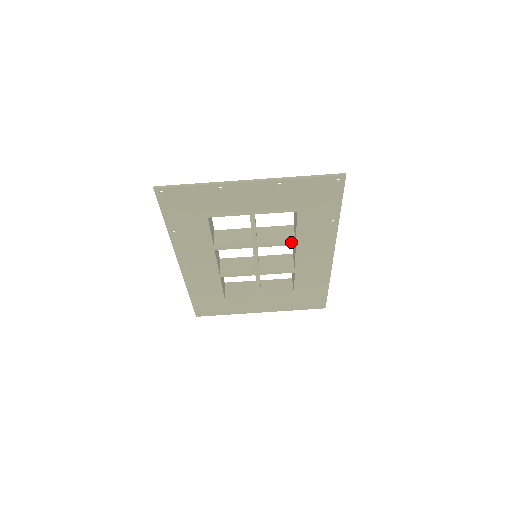
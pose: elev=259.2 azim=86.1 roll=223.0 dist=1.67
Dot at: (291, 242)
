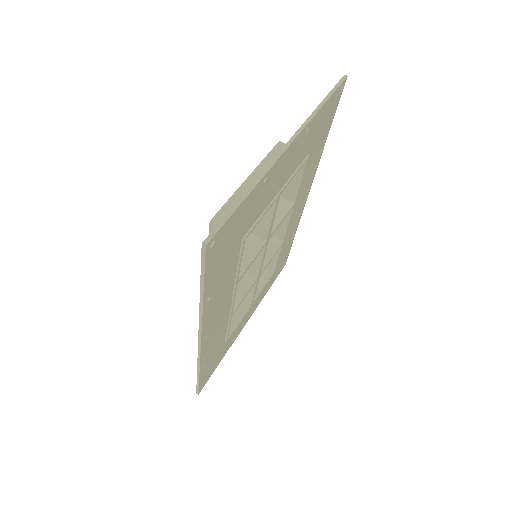
Dot at: (291, 207)
